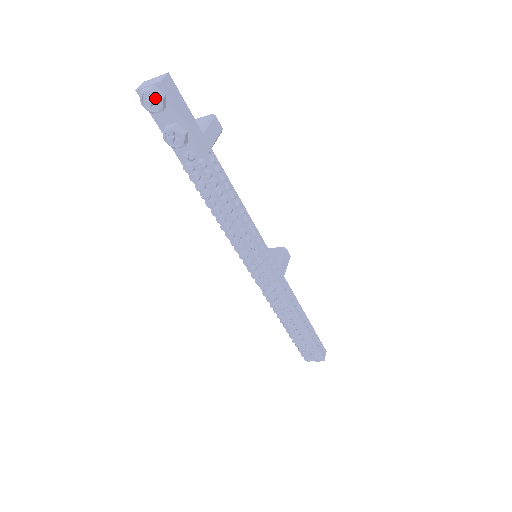
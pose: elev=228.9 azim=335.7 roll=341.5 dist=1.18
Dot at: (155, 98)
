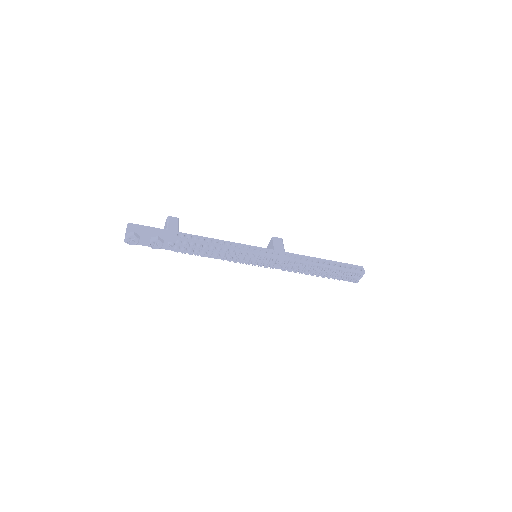
Dot at: (132, 238)
